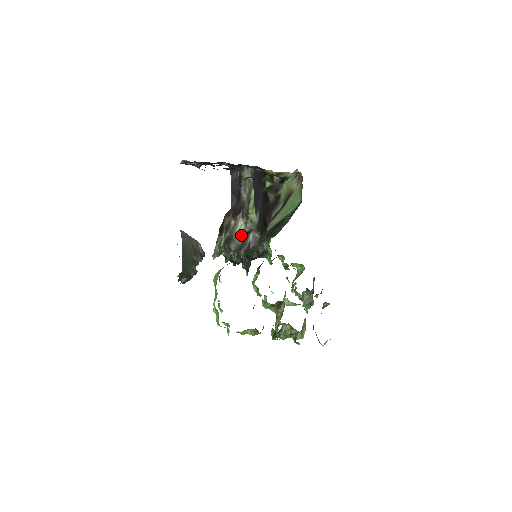
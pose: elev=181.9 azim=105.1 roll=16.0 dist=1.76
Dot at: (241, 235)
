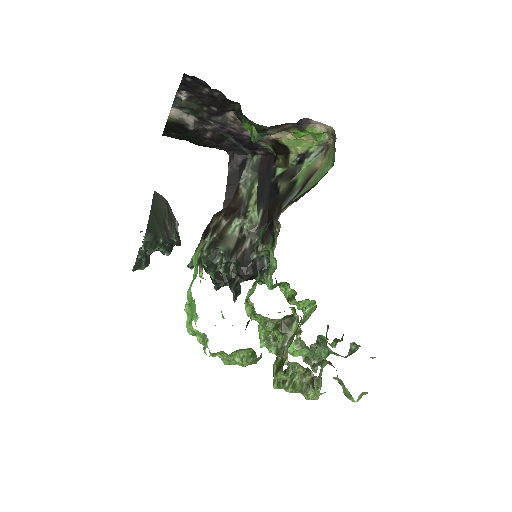
Dot at: (234, 238)
